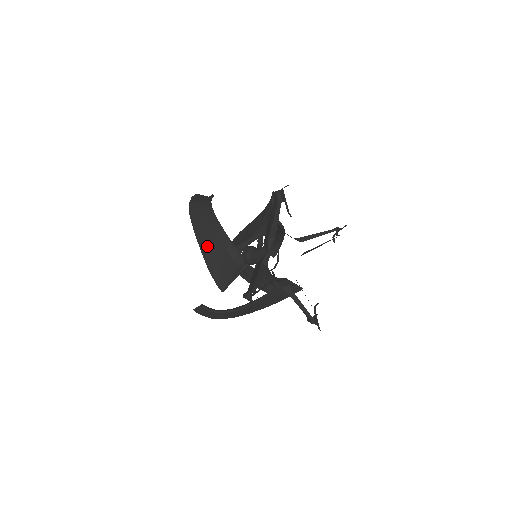
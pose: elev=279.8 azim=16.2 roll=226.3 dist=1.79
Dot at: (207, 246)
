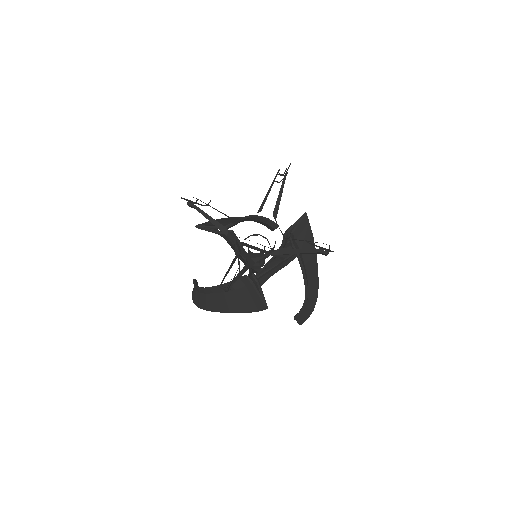
Dot at: (227, 219)
